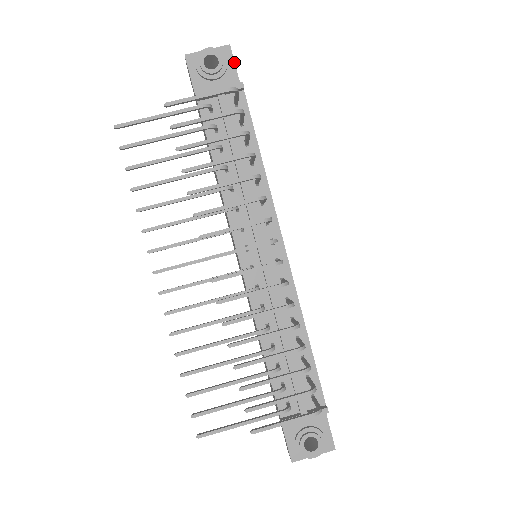
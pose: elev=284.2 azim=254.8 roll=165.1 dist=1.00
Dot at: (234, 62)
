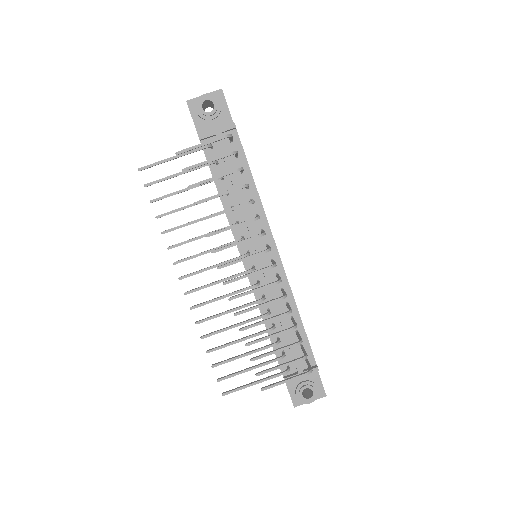
Dot at: (226, 103)
